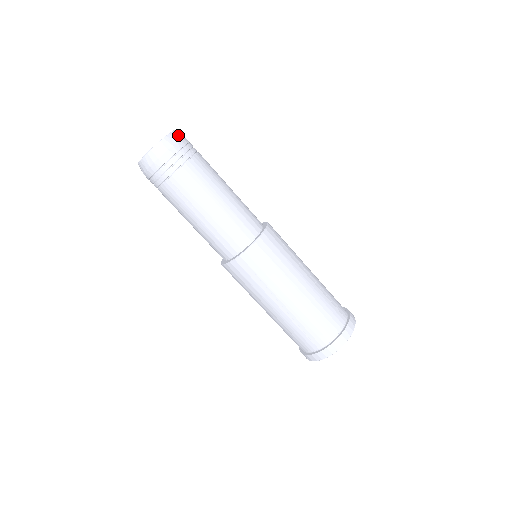
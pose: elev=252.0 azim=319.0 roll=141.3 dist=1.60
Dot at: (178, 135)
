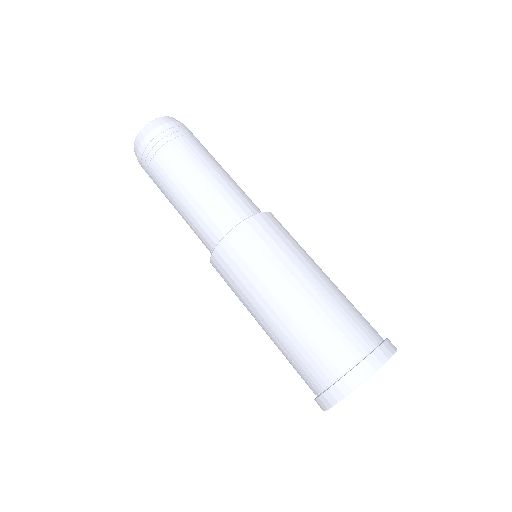
Dot at: (162, 121)
